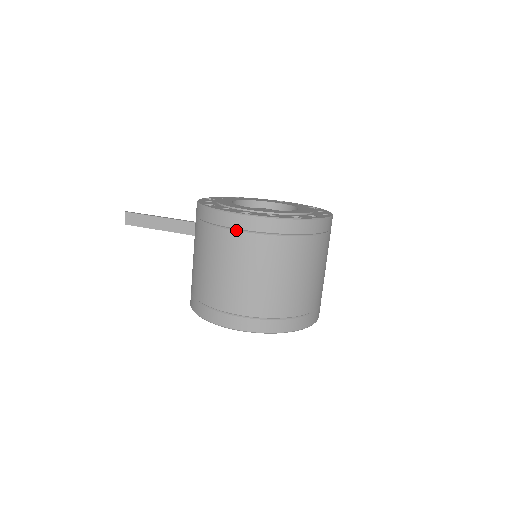
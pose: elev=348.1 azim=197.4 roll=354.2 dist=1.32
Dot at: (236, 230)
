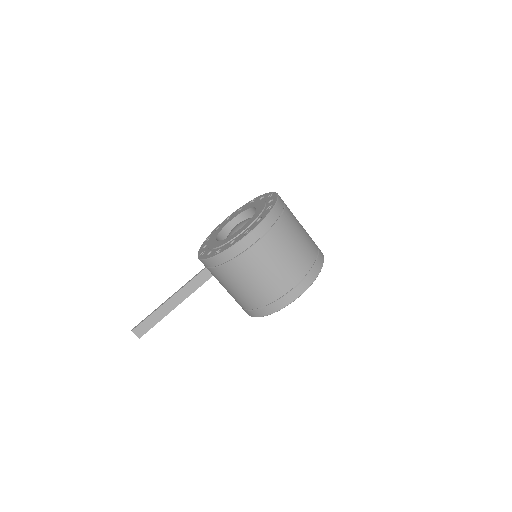
Dot at: (253, 245)
